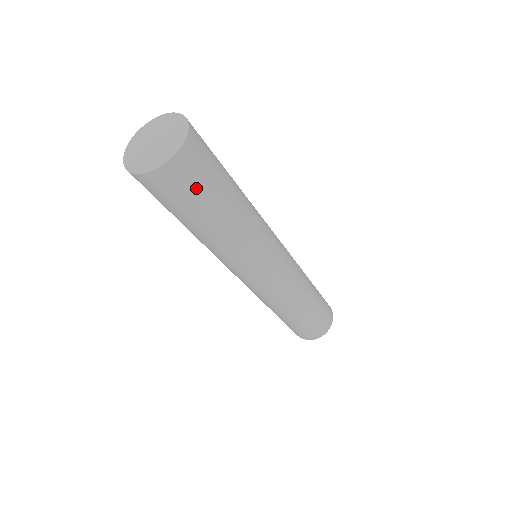
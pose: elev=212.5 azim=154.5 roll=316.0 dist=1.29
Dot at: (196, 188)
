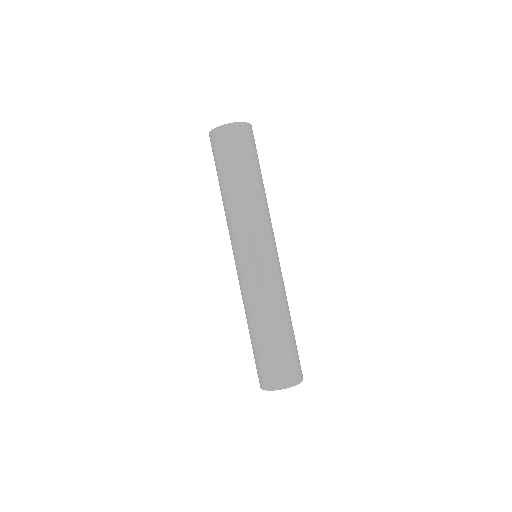
Dot at: (243, 148)
